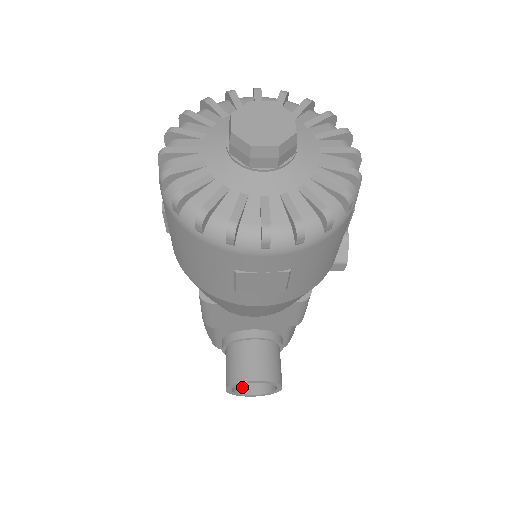
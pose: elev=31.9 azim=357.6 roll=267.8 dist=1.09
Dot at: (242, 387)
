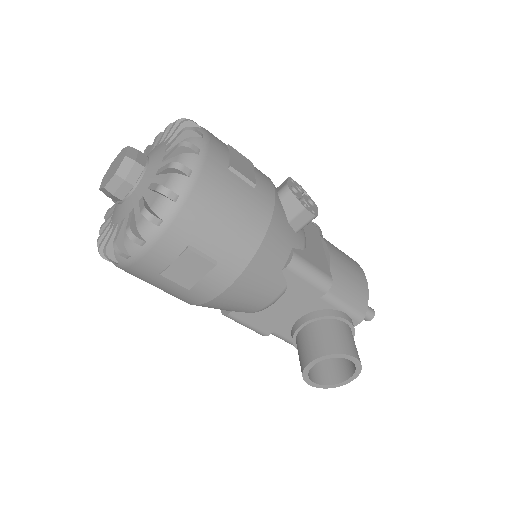
Dot at: (334, 377)
